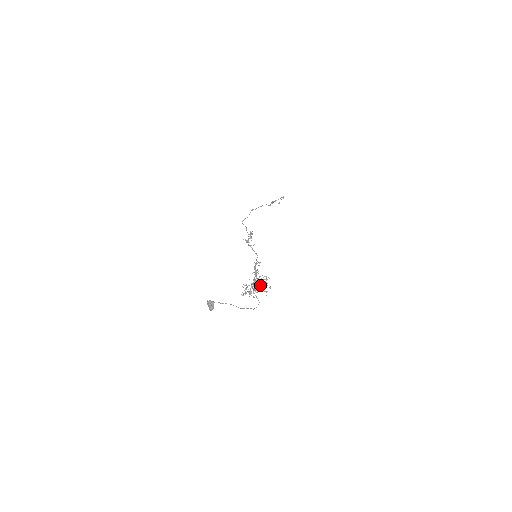
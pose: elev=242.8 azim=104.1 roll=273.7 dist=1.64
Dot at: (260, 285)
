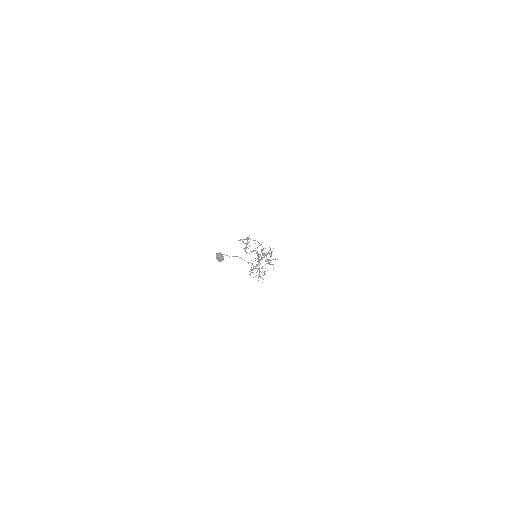
Dot at: occluded
